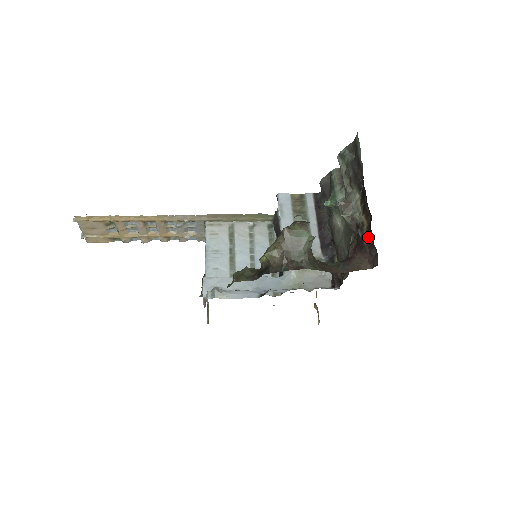
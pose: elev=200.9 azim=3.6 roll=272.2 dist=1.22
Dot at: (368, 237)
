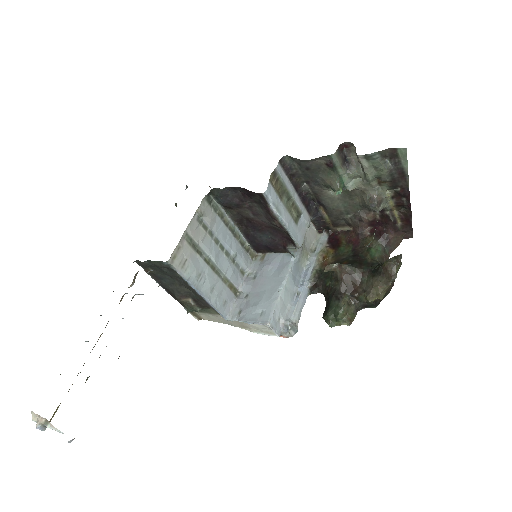
Dot at: (401, 221)
